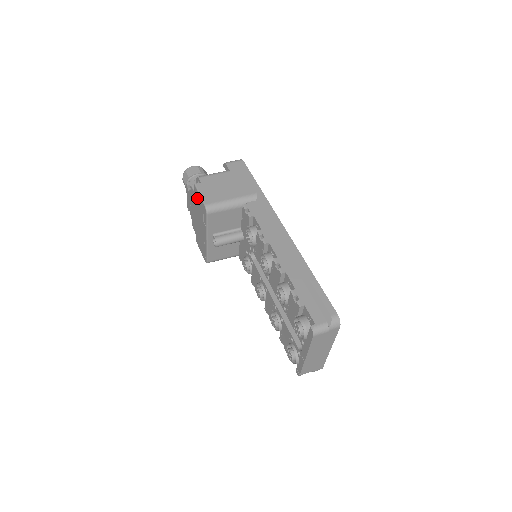
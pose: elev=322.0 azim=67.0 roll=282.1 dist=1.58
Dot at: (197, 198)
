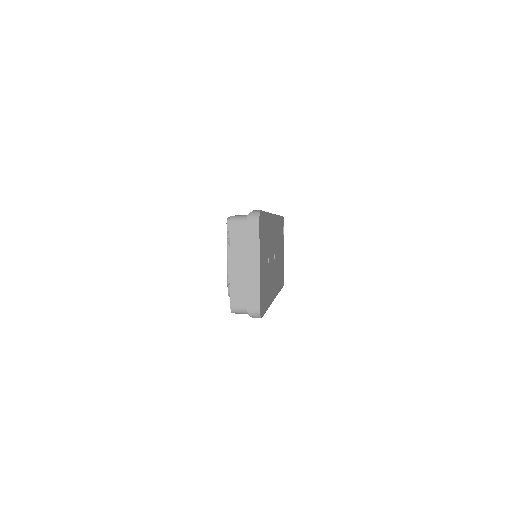
Dot at: occluded
